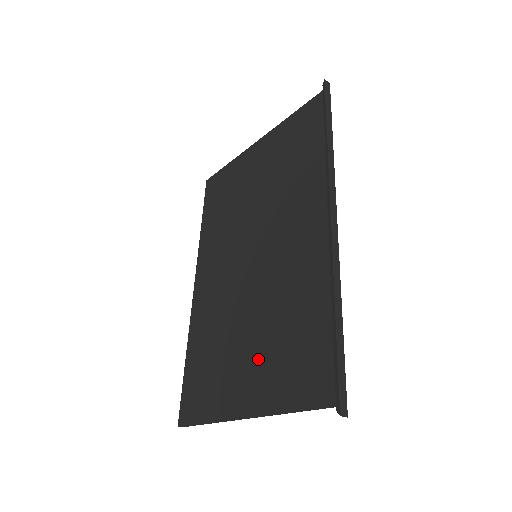
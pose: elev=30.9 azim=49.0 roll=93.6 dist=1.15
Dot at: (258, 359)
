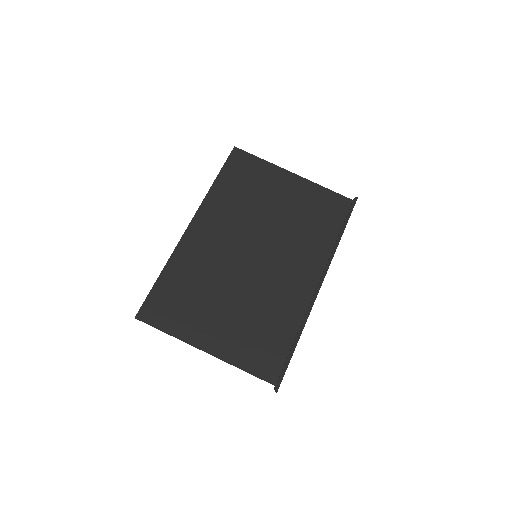
Dot at: (232, 325)
